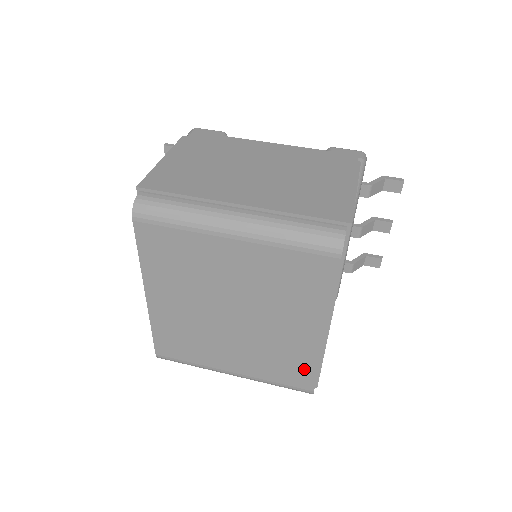
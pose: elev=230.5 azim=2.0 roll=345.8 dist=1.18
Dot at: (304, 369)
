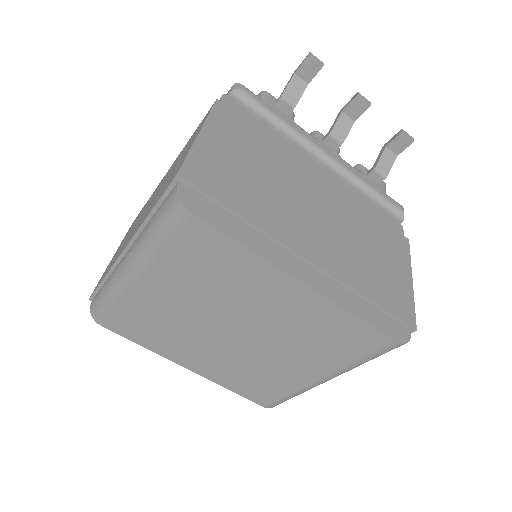
Dot at: (350, 328)
